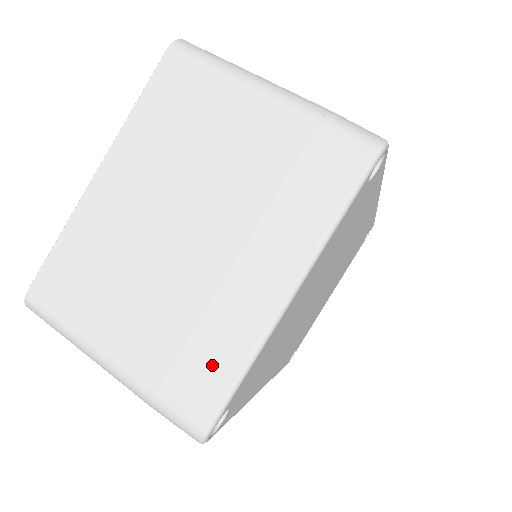
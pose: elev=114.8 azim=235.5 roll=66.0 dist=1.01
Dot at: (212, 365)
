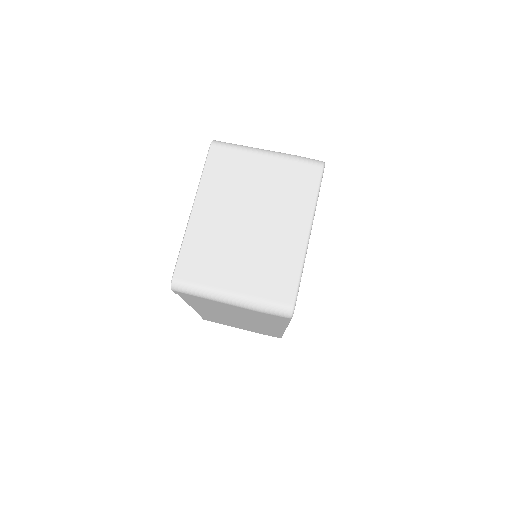
Dot at: (285, 275)
